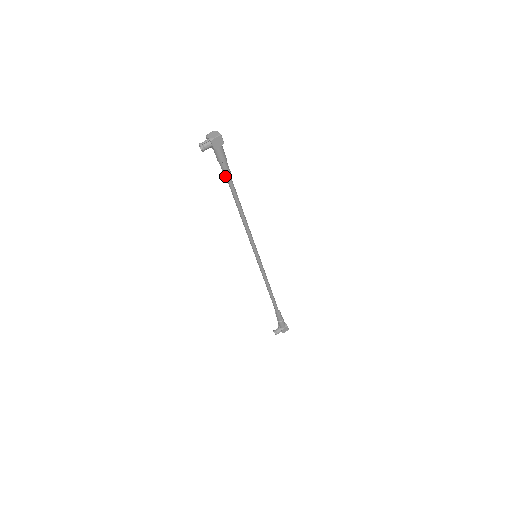
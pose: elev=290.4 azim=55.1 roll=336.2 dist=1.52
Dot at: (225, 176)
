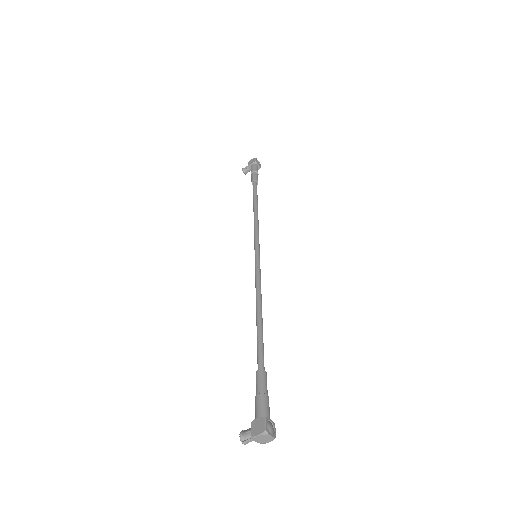
Dot at: occluded
